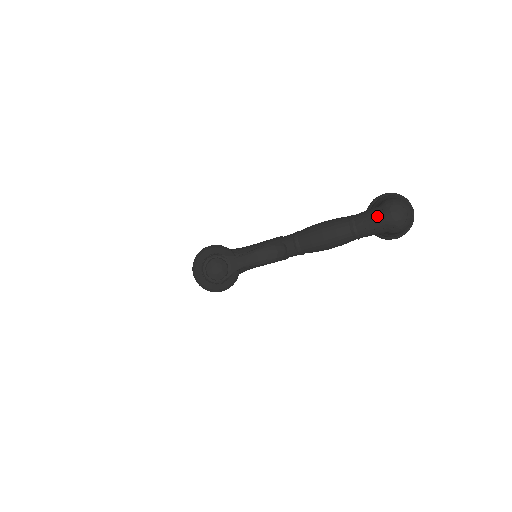
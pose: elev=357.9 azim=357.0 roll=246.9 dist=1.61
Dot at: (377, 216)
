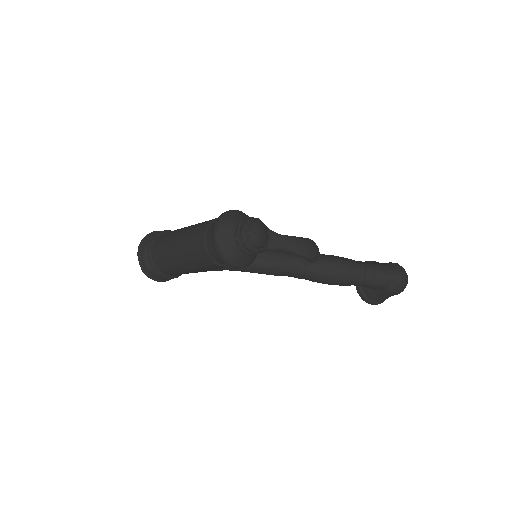
Dot at: (388, 270)
